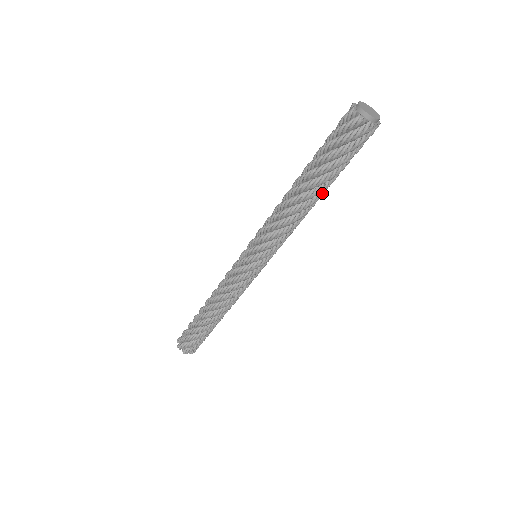
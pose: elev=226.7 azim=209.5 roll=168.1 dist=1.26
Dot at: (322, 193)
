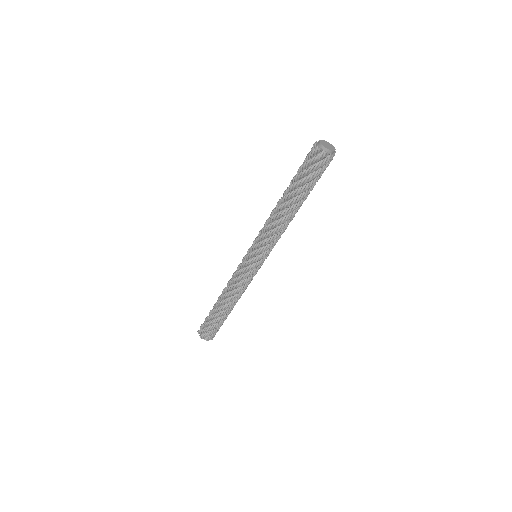
Dot at: (301, 204)
